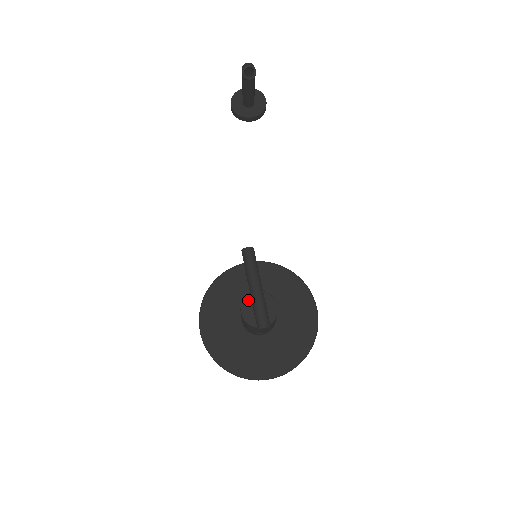
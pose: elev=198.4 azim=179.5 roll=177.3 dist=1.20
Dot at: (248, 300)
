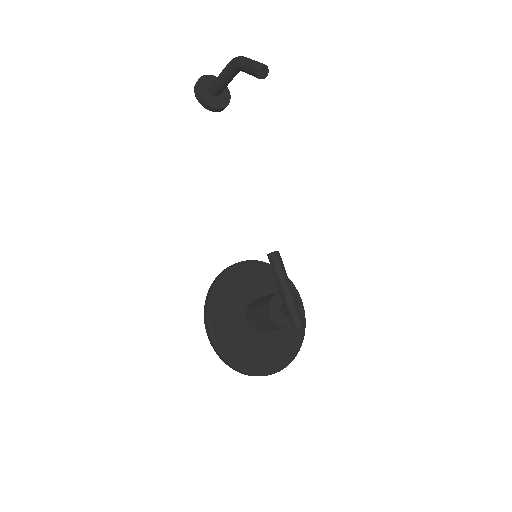
Dot at: (274, 302)
